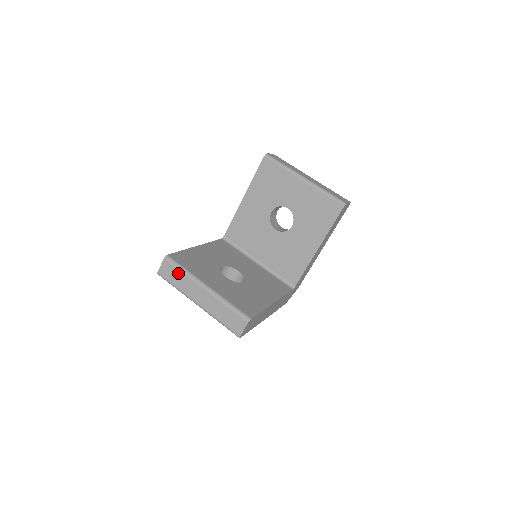
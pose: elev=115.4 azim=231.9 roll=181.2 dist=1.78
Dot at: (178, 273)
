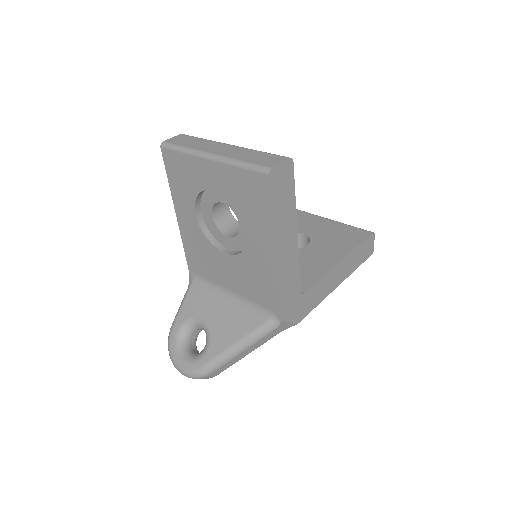
Dot at: (195, 139)
